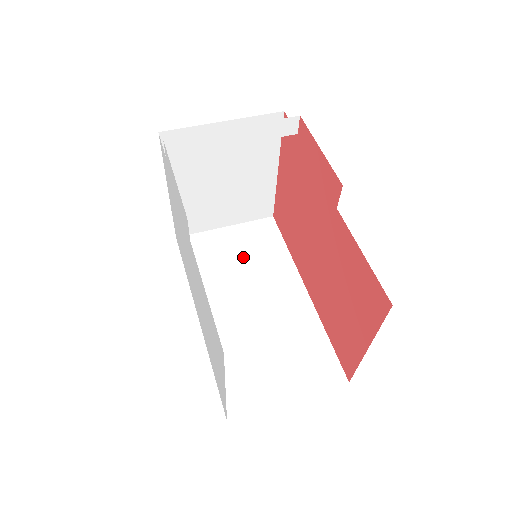
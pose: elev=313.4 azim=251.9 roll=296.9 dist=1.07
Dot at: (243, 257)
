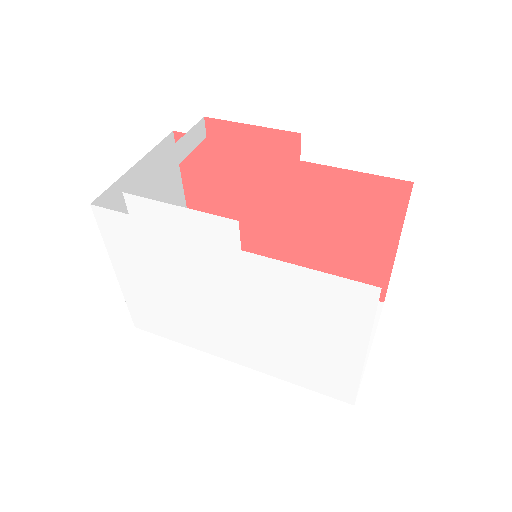
Dot at: occluded
